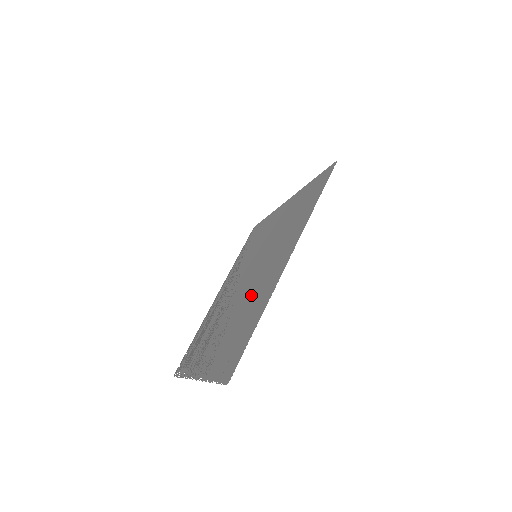
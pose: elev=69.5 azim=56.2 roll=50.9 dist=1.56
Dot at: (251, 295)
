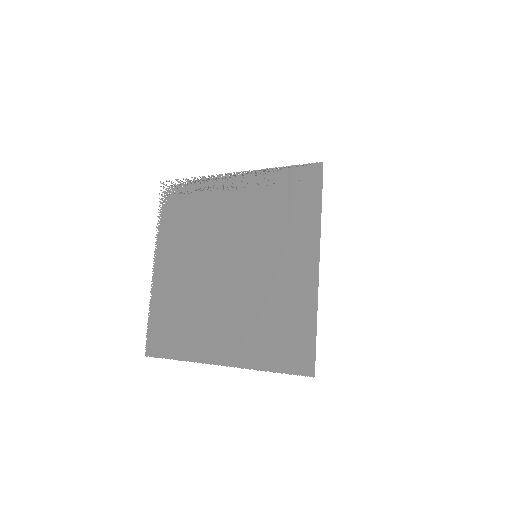
Dot at: (206, 312)
